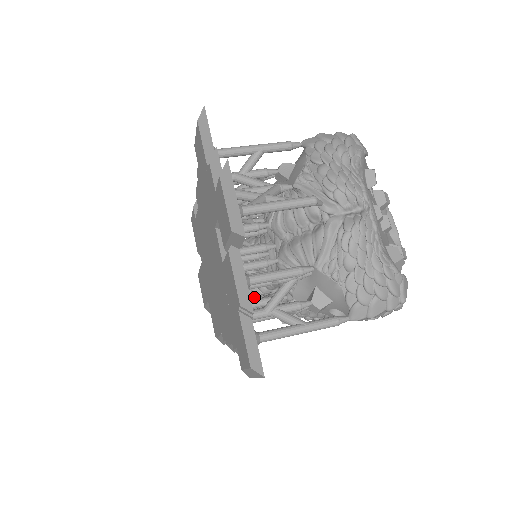
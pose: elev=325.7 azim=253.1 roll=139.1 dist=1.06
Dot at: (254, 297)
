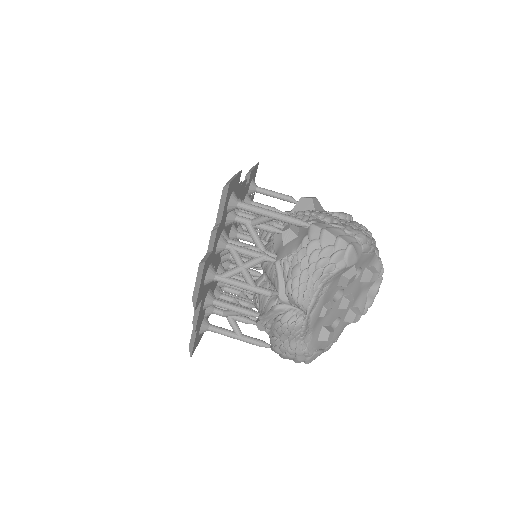
Dot at: occluded
